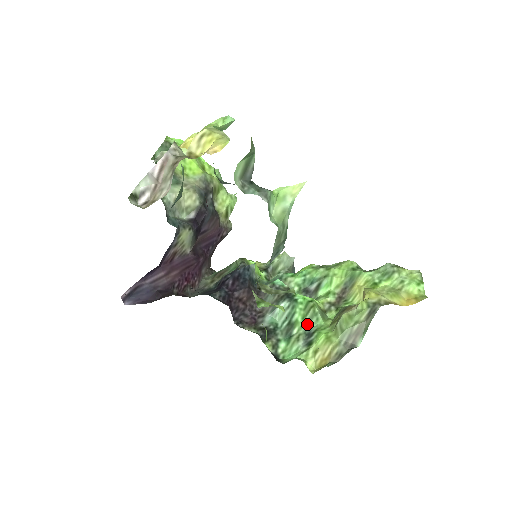
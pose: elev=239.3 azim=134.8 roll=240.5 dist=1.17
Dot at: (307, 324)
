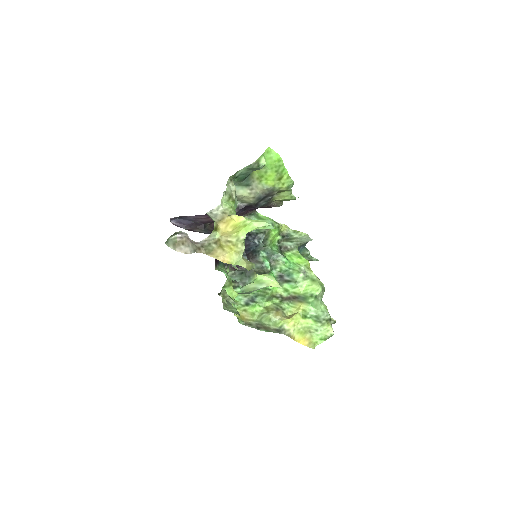
Dot at: (257, 295)
